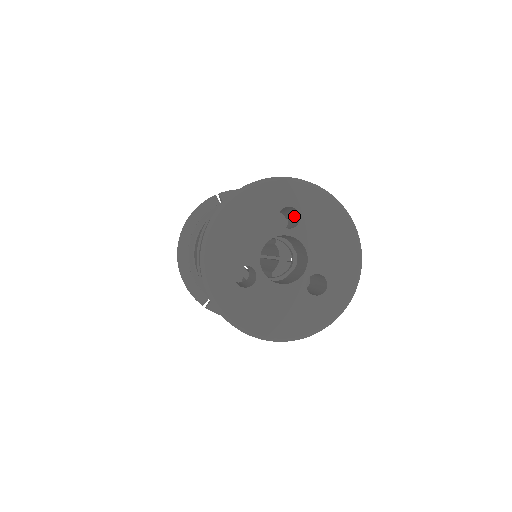
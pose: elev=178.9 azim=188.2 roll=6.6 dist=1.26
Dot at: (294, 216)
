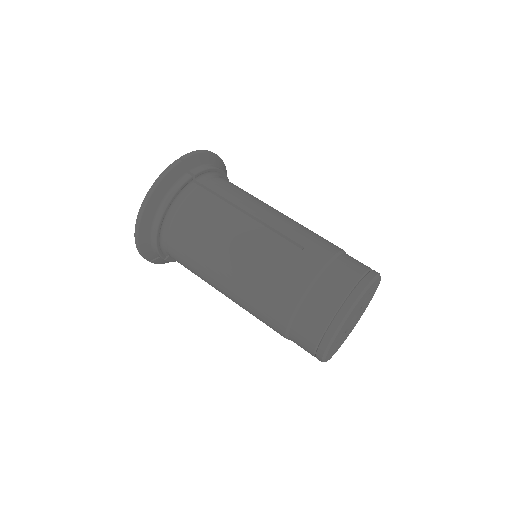
Dot at: occluded
